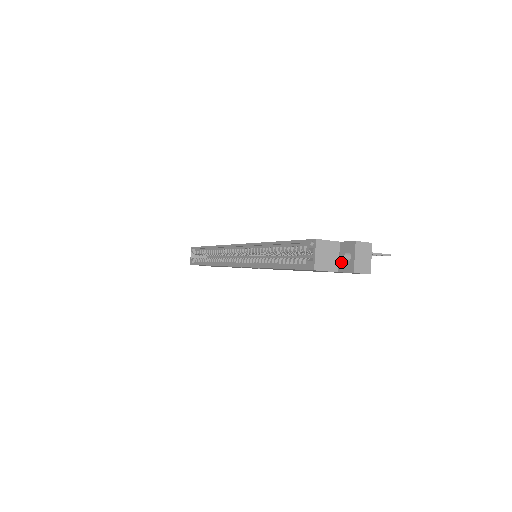
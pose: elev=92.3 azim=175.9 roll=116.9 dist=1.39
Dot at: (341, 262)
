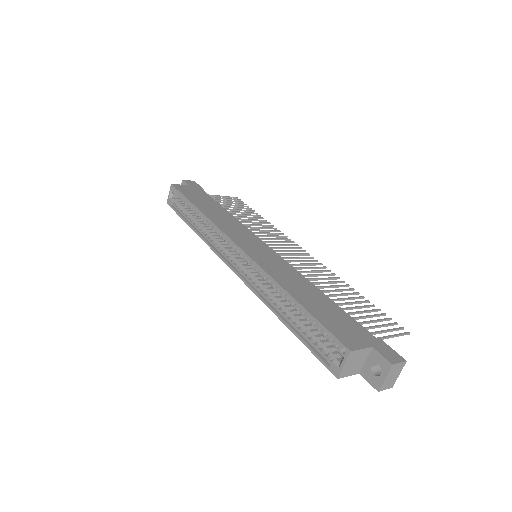
Dot at: (366, 368)
